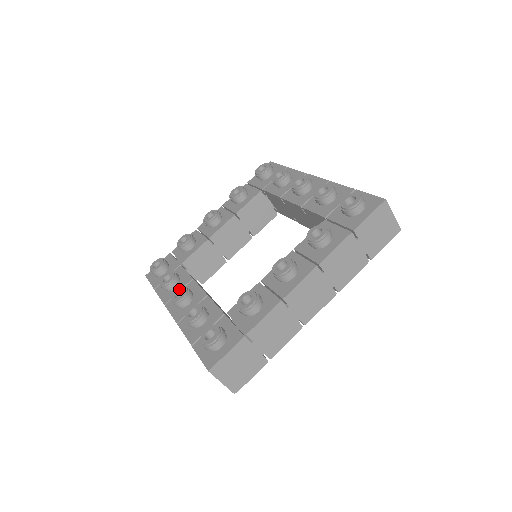
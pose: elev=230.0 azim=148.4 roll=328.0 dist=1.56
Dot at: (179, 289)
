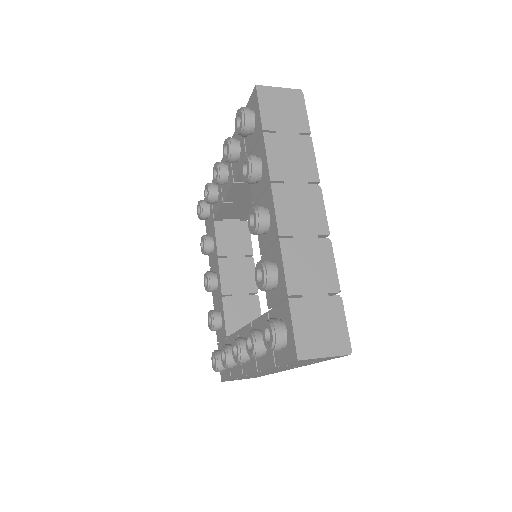
Dot at: (205, 275)
